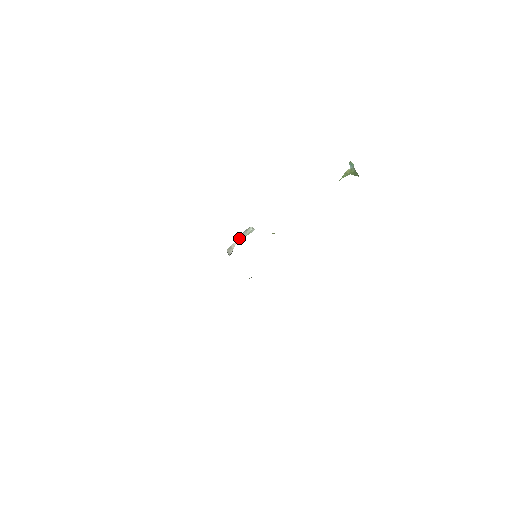
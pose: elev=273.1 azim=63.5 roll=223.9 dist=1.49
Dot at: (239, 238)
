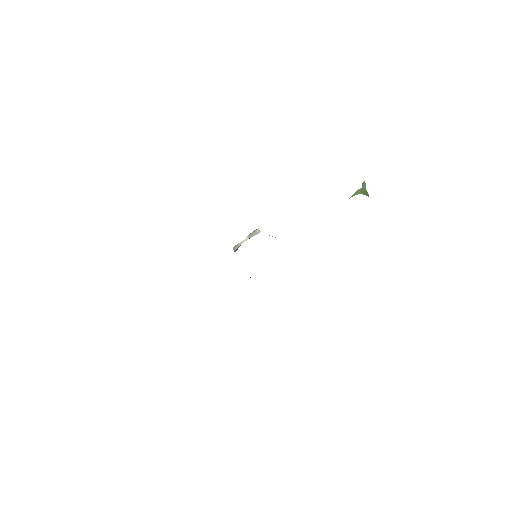
Dot at: (246, 237)
